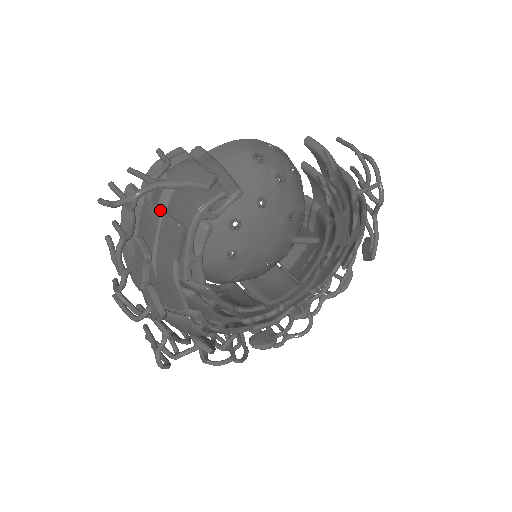
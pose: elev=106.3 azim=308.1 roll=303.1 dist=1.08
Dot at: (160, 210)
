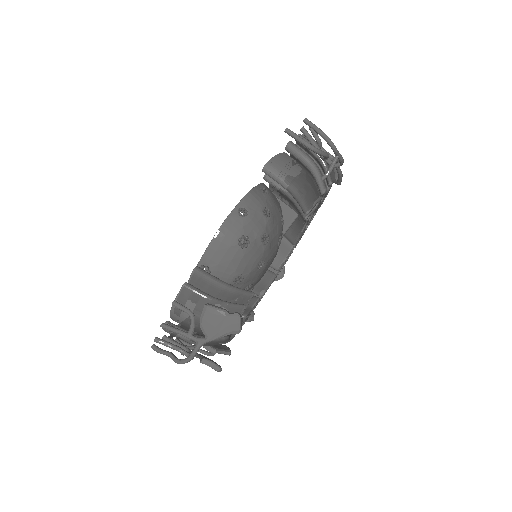
Dot at: occluded
